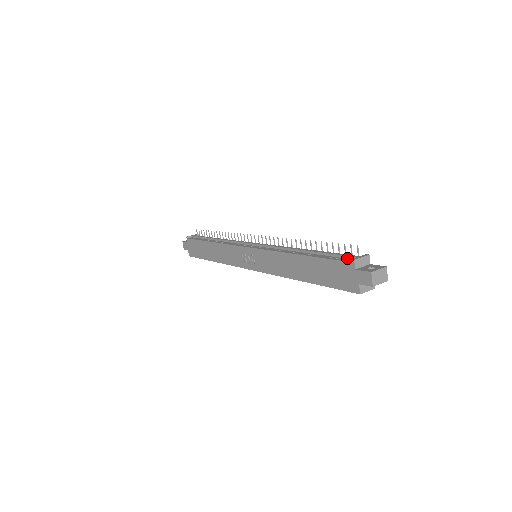
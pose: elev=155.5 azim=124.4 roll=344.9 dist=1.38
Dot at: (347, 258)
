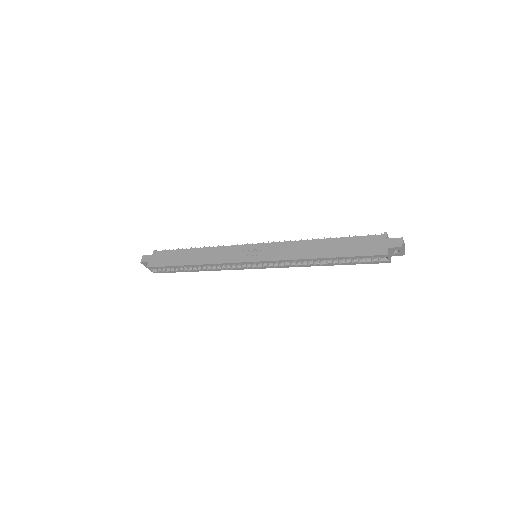
Dot at: occluded
